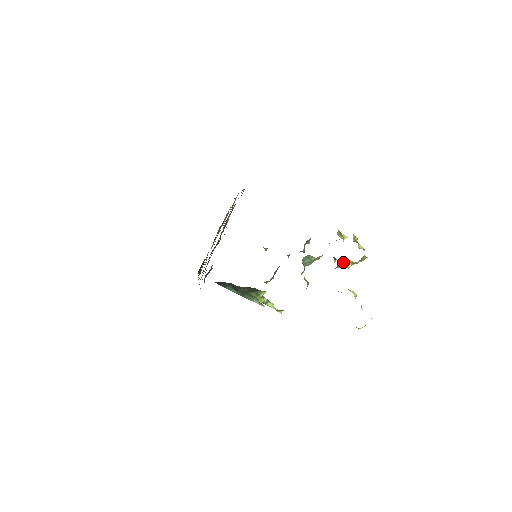
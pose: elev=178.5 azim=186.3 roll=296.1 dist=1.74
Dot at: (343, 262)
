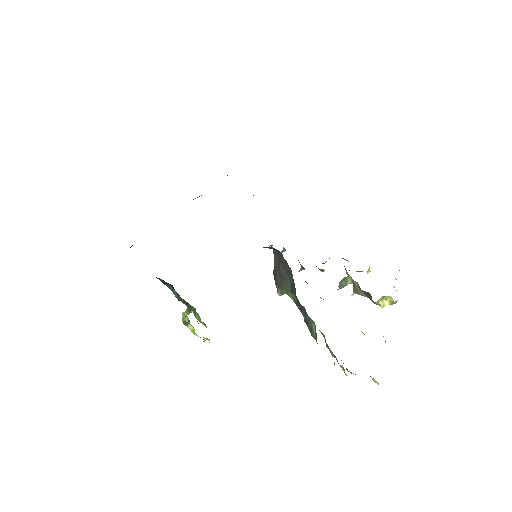
Dot at: (383, 298)
